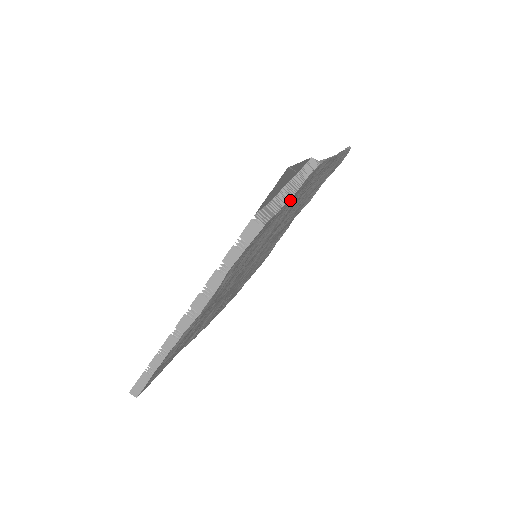
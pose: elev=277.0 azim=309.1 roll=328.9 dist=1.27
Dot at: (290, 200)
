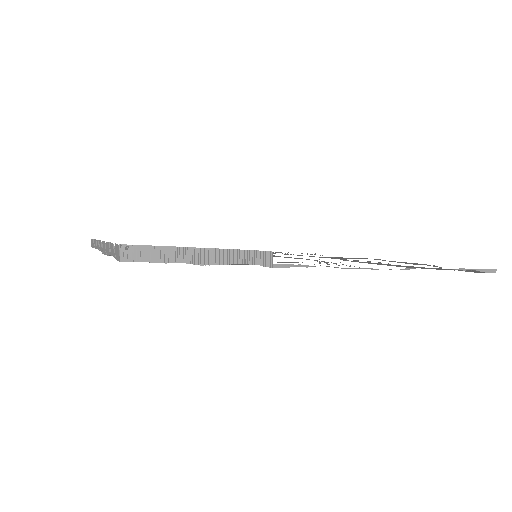
Dot at: occluded
